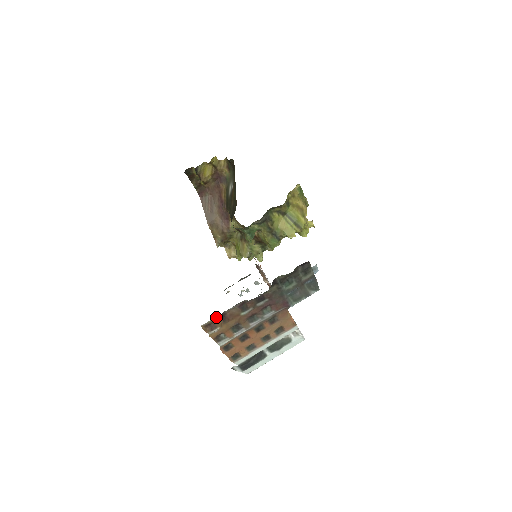
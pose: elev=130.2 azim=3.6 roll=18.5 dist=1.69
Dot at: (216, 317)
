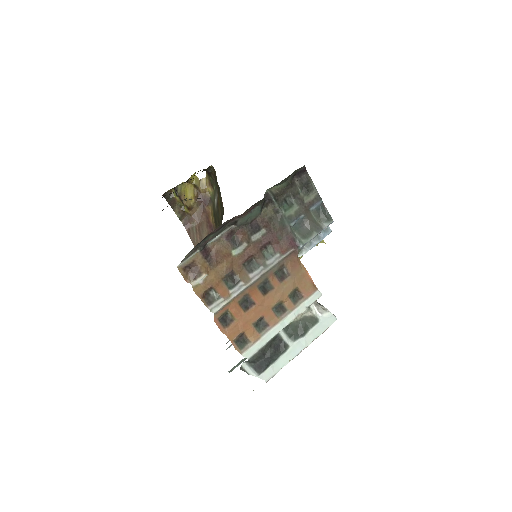
Dot at: (197, 254)
